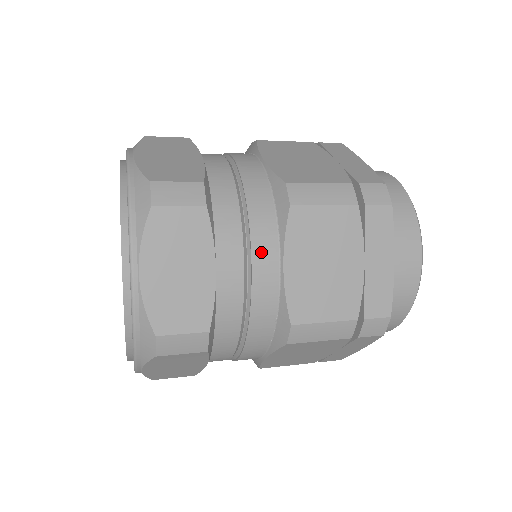
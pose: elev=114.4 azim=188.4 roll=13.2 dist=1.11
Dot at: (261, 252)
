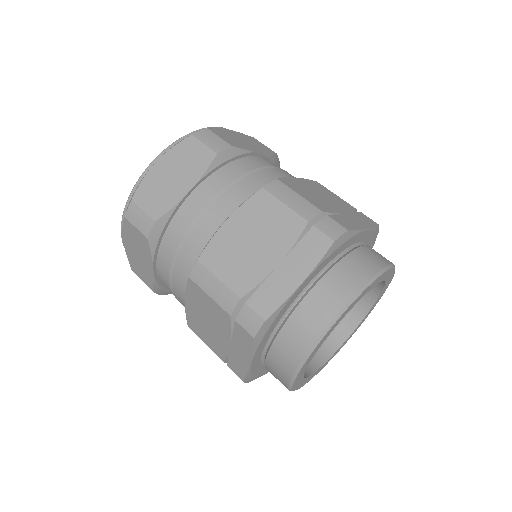
Dot at: (177, 282)
